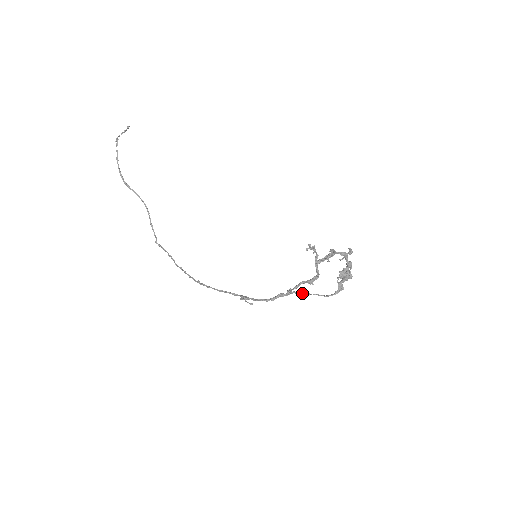
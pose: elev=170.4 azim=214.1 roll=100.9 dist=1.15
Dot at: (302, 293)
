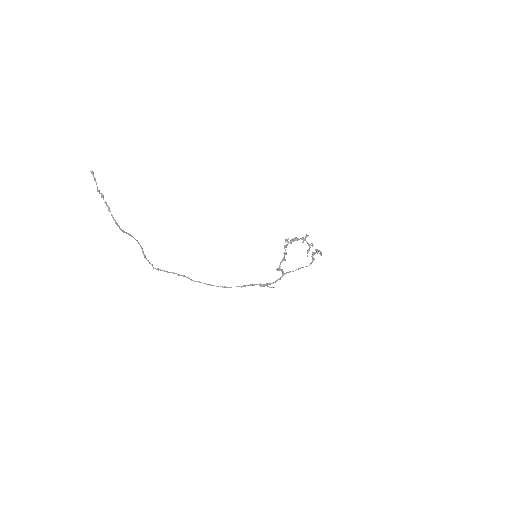
Dot at: occluded
